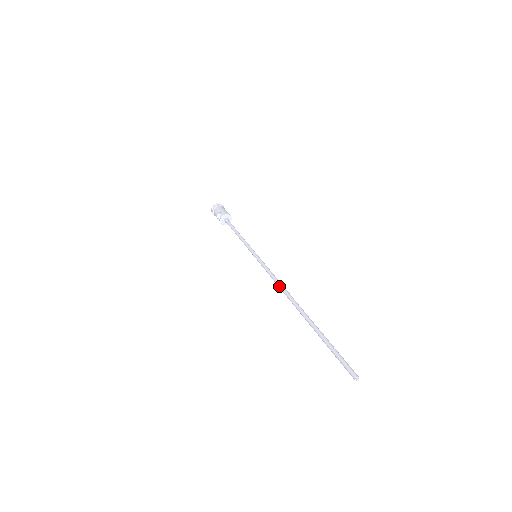
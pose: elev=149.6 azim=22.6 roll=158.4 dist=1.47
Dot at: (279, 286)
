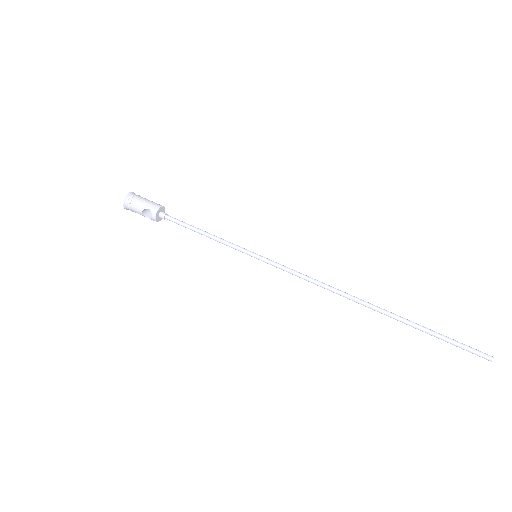
Dot at: (325, 288)
